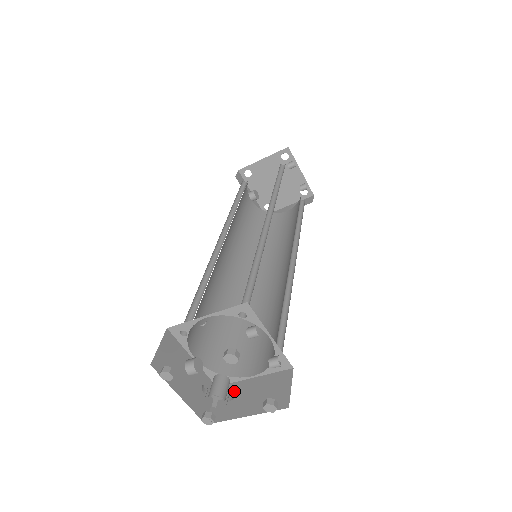
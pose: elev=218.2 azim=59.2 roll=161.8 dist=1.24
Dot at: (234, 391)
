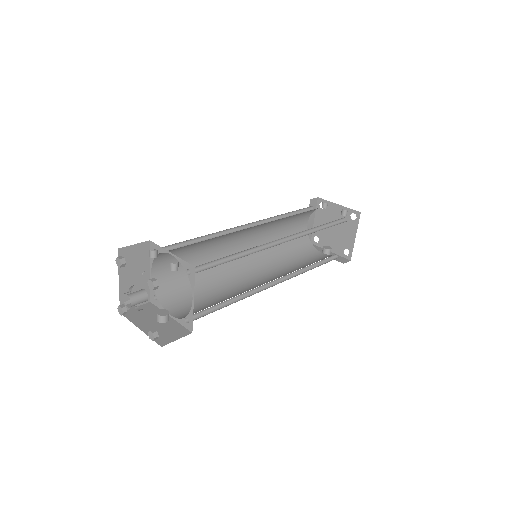
Dot at: occluded
